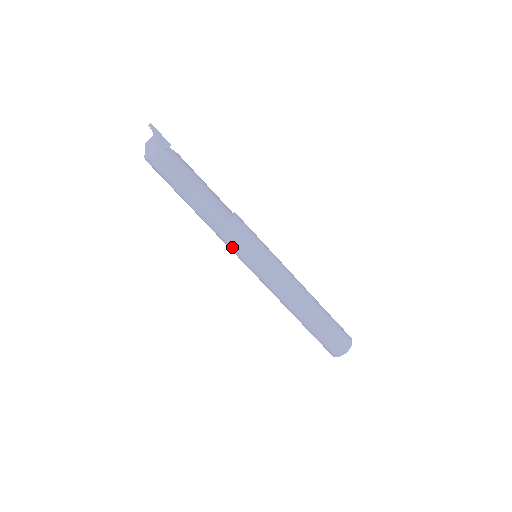
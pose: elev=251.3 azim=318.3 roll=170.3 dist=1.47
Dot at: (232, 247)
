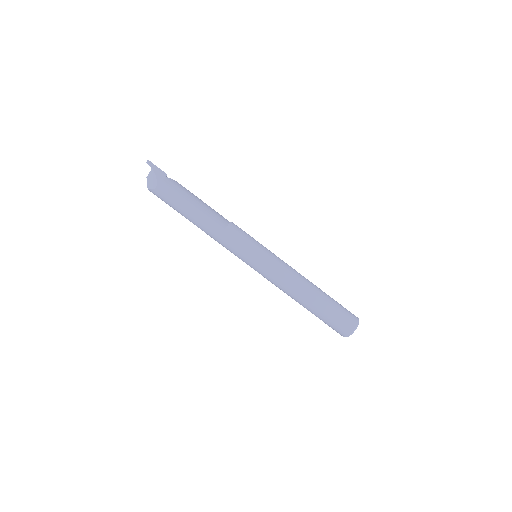
Dot at: (232, 251)
